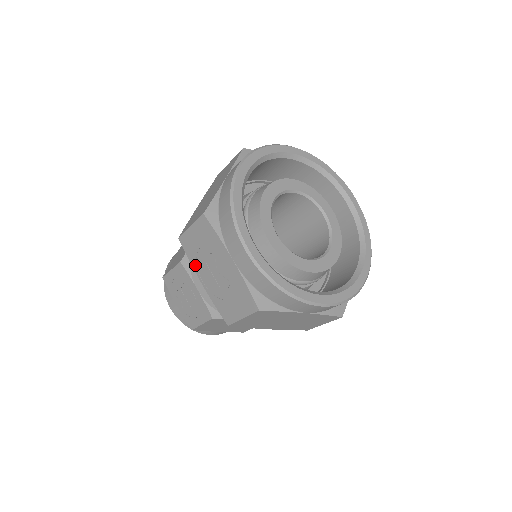
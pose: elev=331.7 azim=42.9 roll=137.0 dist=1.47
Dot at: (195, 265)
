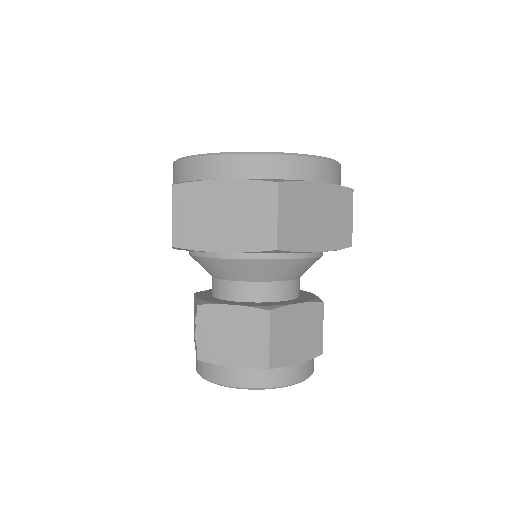
Dot at: occluded
